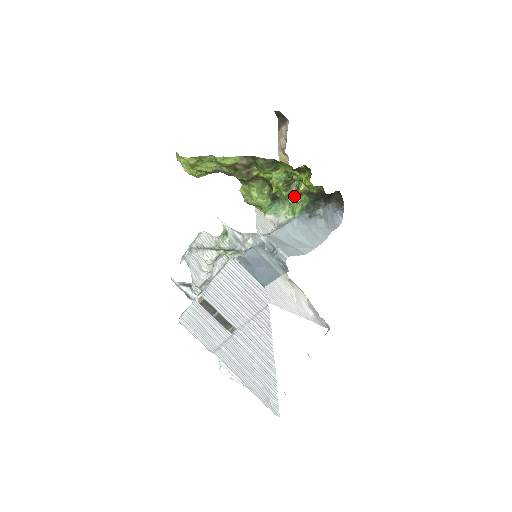
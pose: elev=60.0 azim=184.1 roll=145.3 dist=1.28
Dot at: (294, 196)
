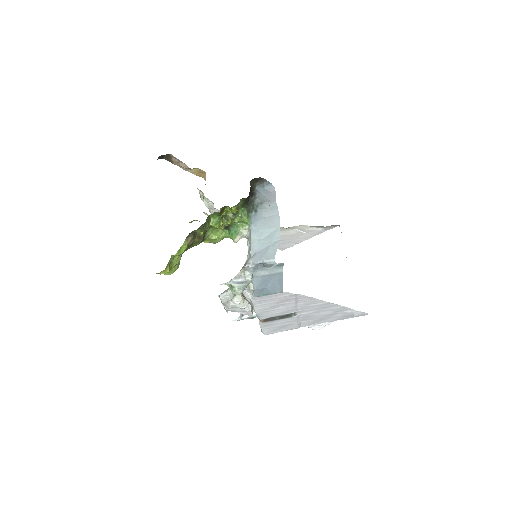
Dot at: (235, 216)
